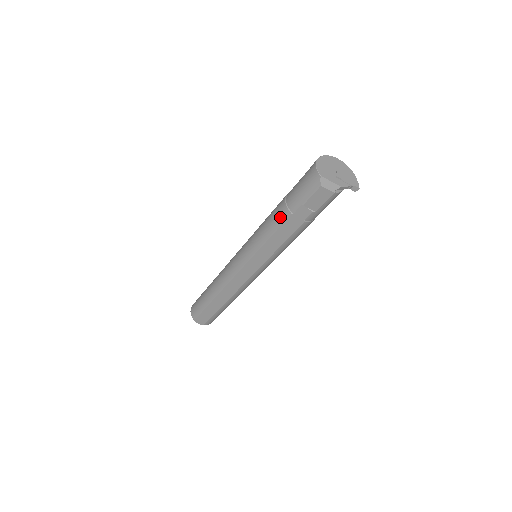
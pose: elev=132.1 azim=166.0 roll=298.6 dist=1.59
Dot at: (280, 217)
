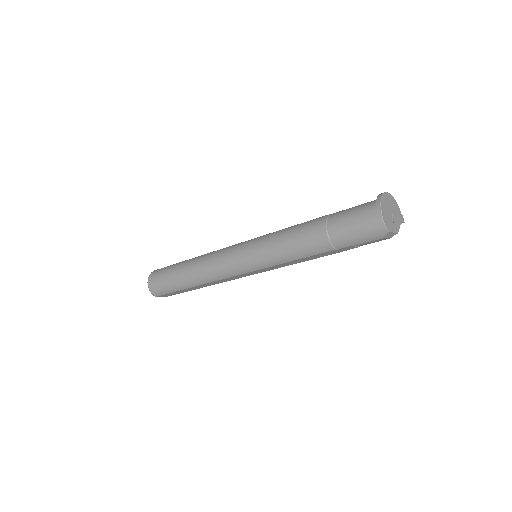
Dot at: (318, 249)
